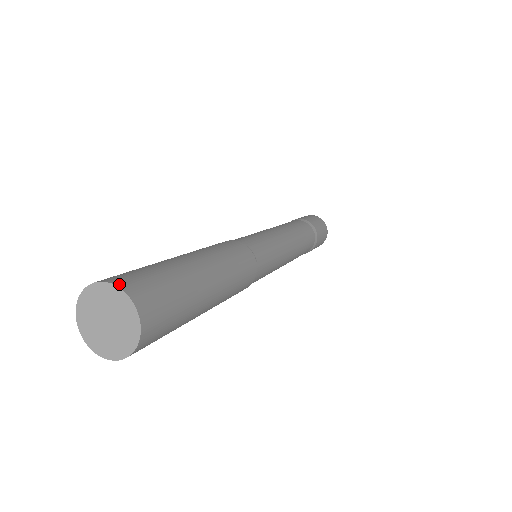
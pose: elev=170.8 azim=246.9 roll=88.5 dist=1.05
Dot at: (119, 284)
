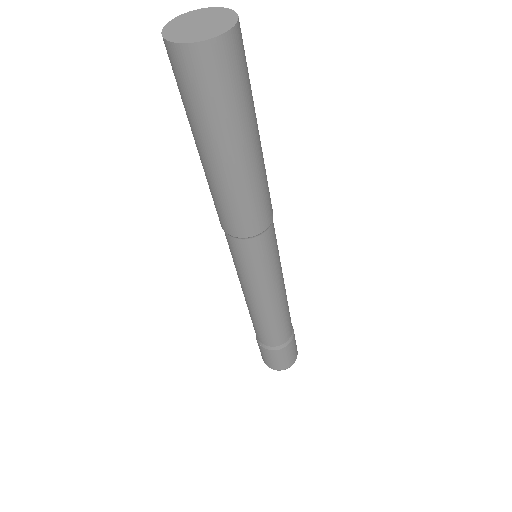
Dot at: (216, 12)
